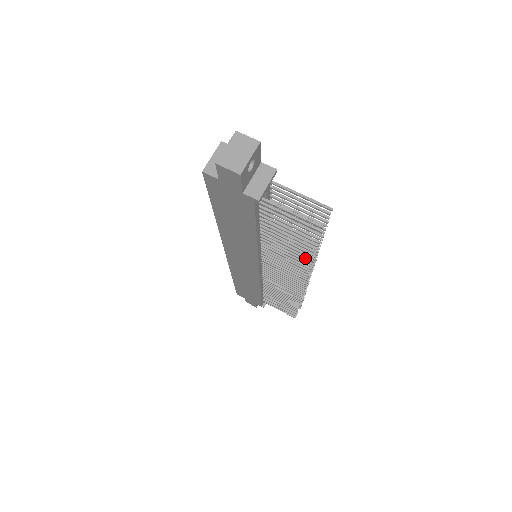
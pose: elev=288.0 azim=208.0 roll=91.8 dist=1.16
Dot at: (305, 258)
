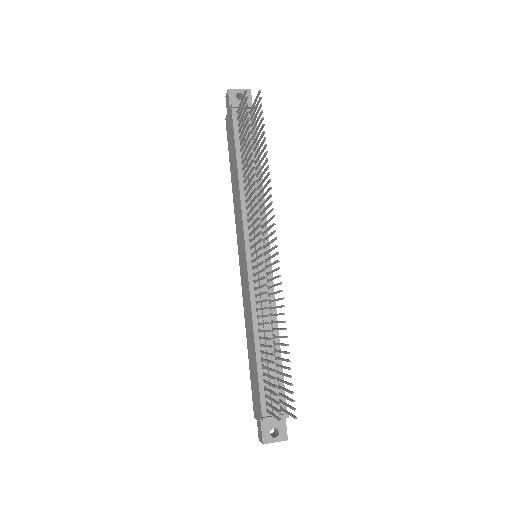
Dot at: (251, 161)
